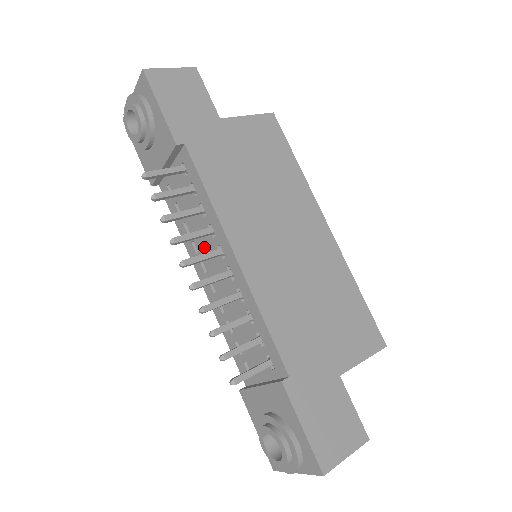
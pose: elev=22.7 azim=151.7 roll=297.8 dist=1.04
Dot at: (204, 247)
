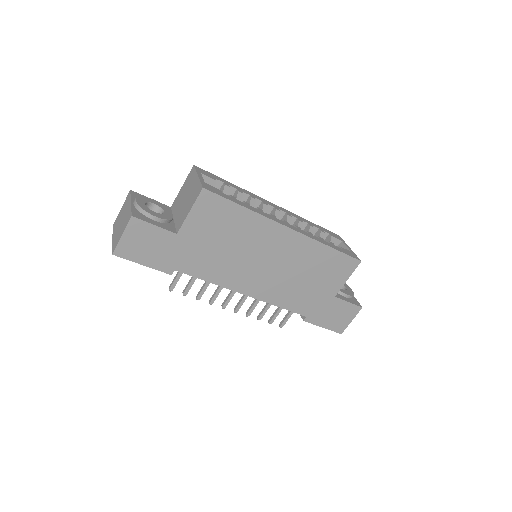
Dot at: occluded
